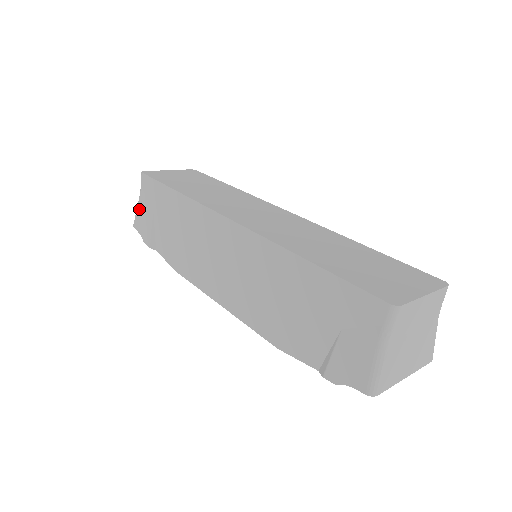
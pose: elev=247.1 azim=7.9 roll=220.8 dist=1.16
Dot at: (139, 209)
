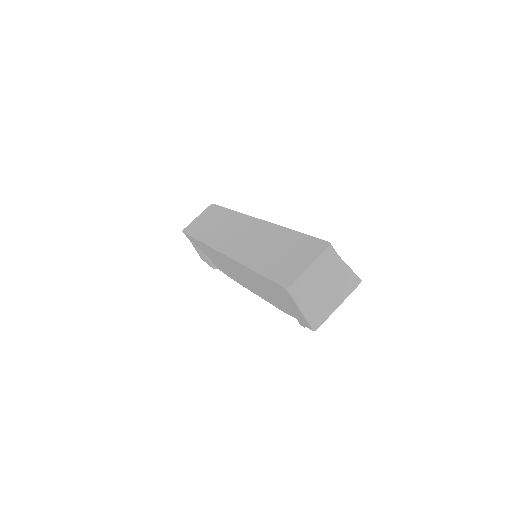
Dot at: (196, 250)
